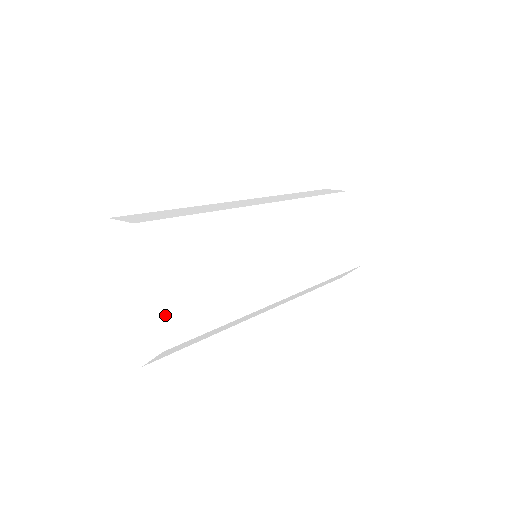
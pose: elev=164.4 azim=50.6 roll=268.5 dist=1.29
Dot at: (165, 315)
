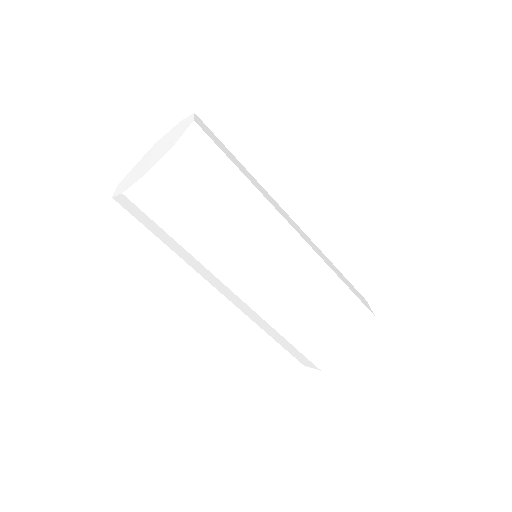
Dot at: (144, 174)
